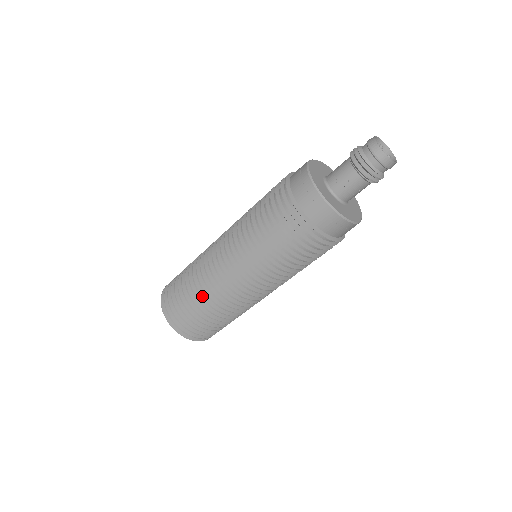
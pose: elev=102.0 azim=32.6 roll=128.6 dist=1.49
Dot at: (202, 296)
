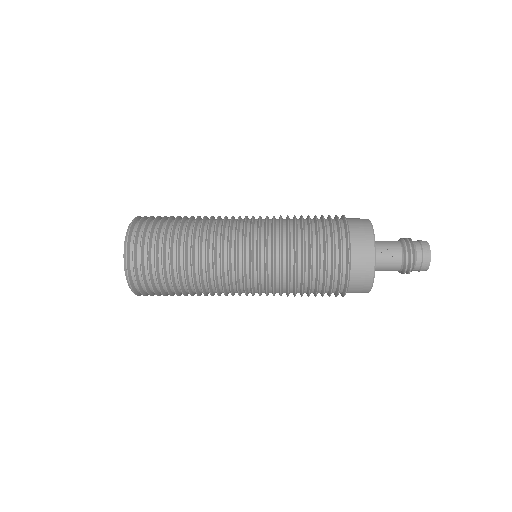
Dot at: (192, 259)
